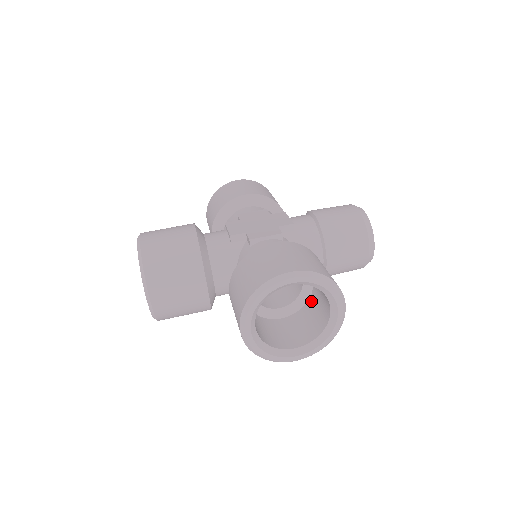
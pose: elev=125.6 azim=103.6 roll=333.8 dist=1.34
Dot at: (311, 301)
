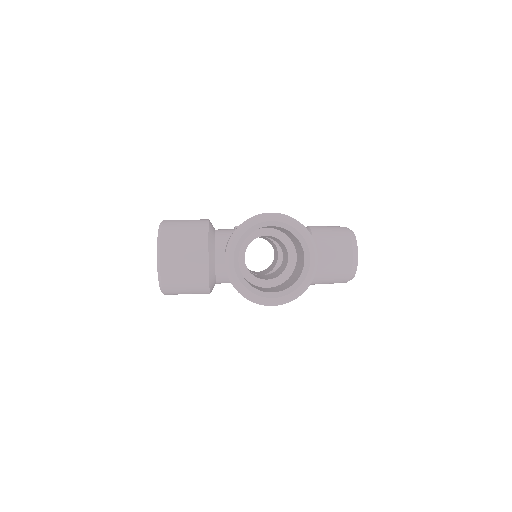
Dot at: (294, 272)
